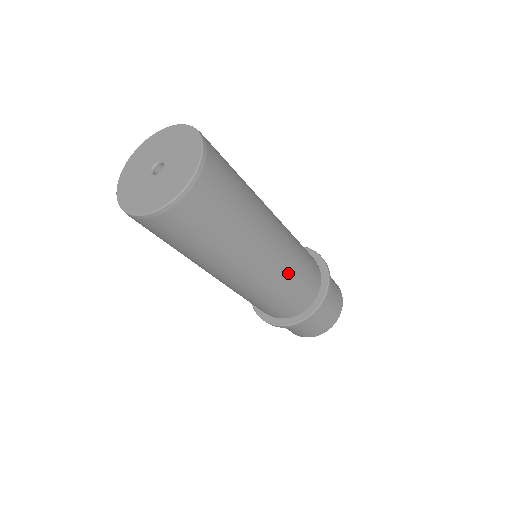
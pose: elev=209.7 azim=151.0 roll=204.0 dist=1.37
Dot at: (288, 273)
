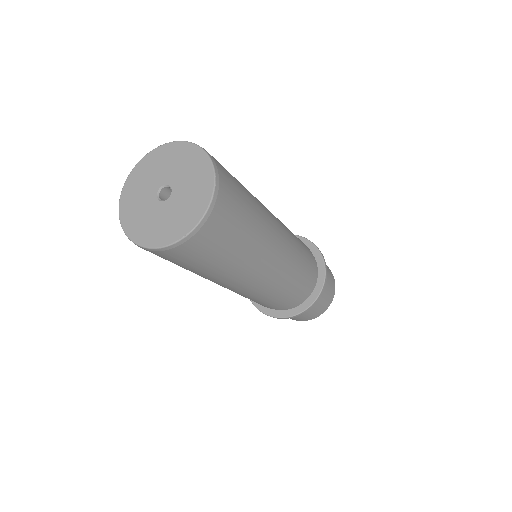
Dot at: (295, 264)
